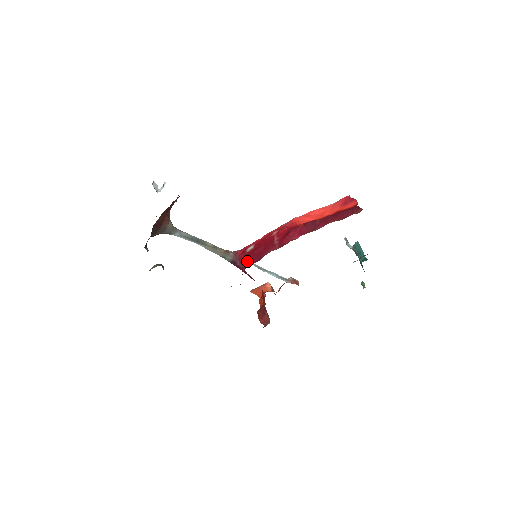
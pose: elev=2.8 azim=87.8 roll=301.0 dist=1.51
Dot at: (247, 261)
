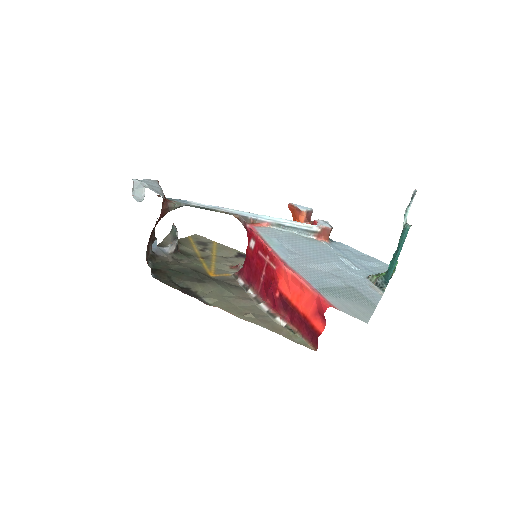
Dot at: (245, 263)
